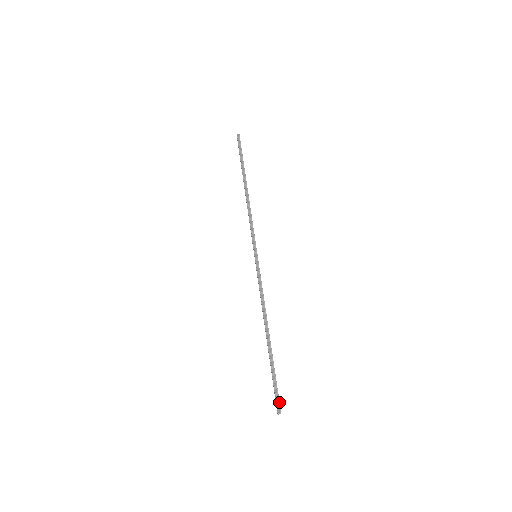
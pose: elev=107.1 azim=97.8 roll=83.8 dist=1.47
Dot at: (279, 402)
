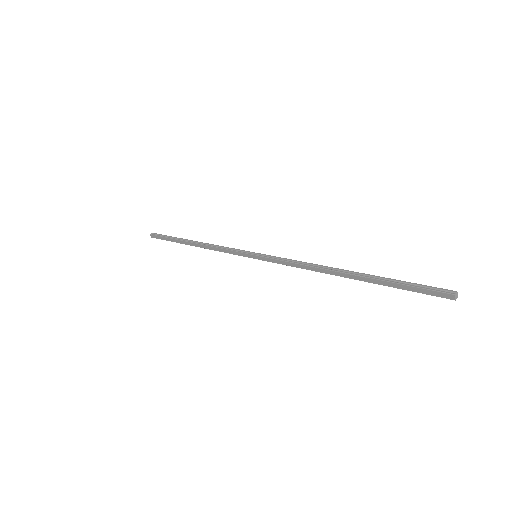
Dot at: (438, 288)
